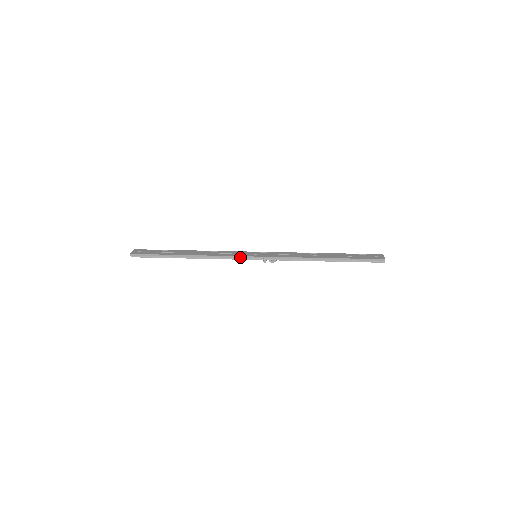
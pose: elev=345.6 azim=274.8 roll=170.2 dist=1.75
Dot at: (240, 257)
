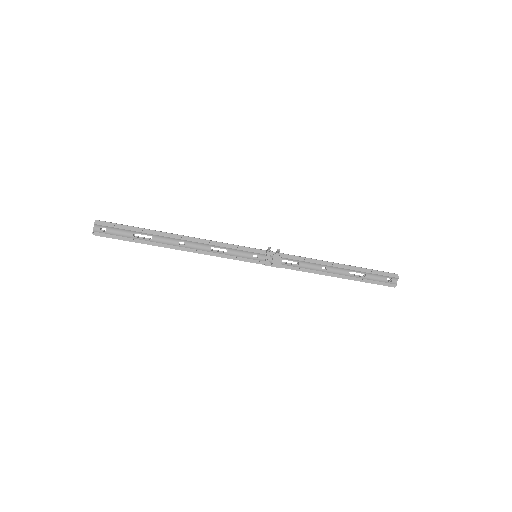
Dot at: (239, 246)
